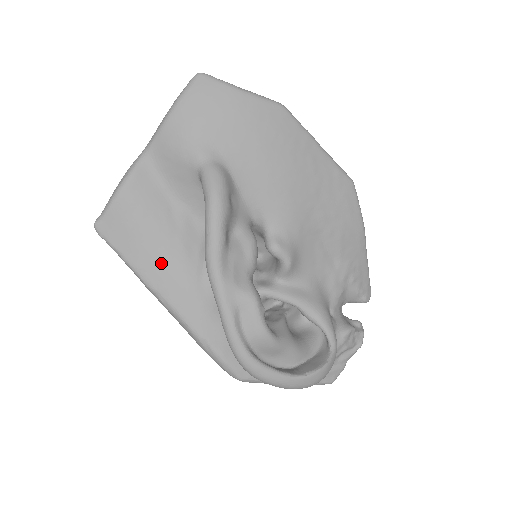
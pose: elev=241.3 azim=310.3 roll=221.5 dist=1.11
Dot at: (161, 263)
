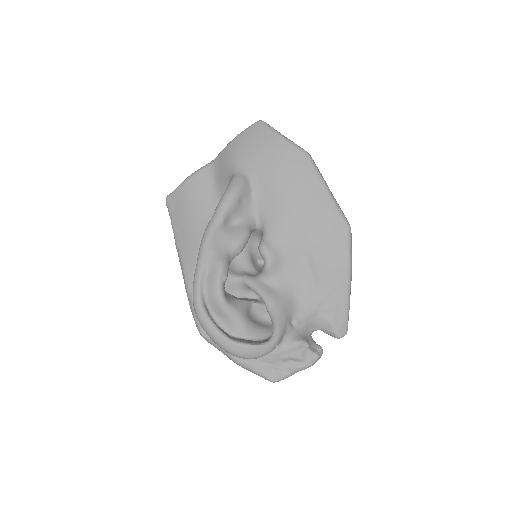
Dot at: (189, 232)
